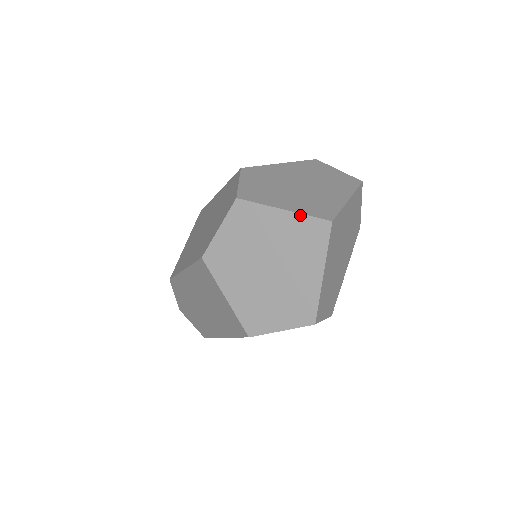
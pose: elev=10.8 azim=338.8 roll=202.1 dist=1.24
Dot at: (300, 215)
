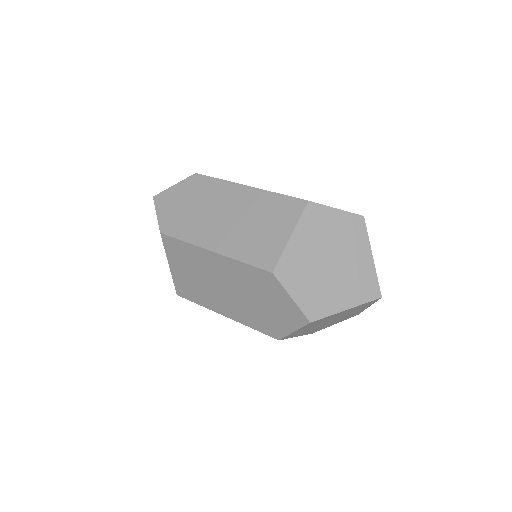
Dot at: (359, 306)
